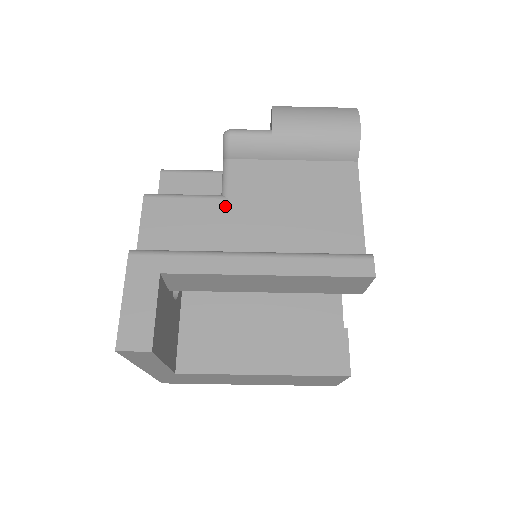
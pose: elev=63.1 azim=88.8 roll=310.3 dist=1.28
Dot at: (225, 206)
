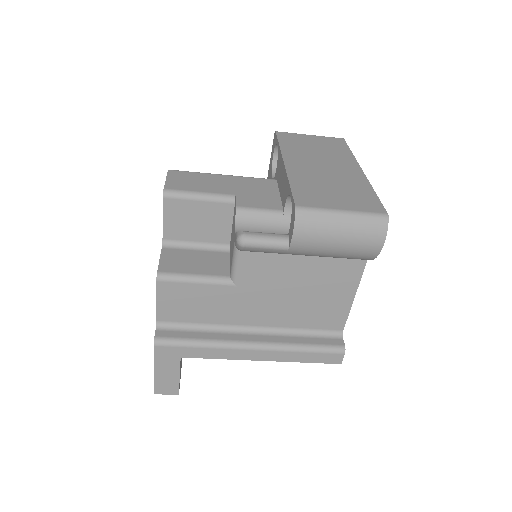
Dot at: (233, 292)
